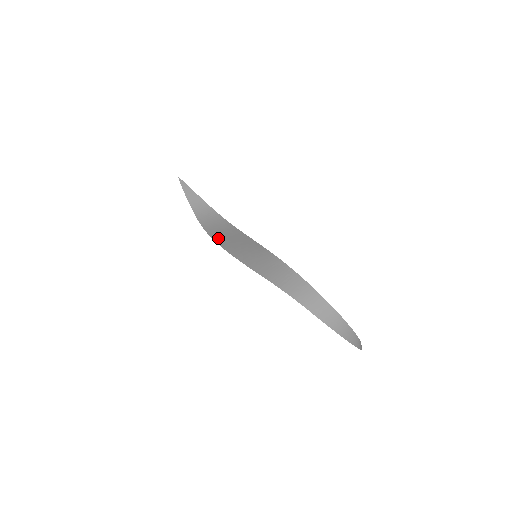
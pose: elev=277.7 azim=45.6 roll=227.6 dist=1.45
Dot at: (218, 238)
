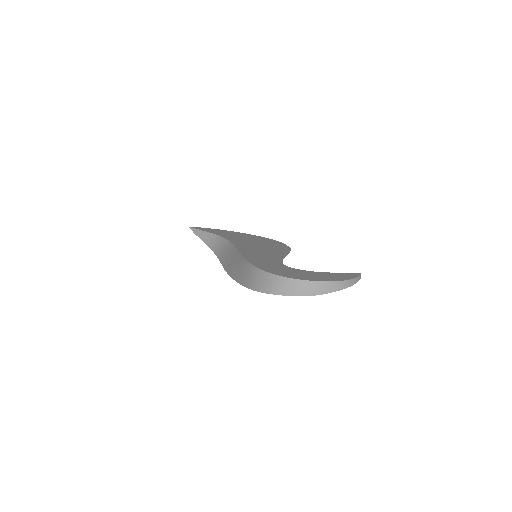
Dot at: (224, 263)
